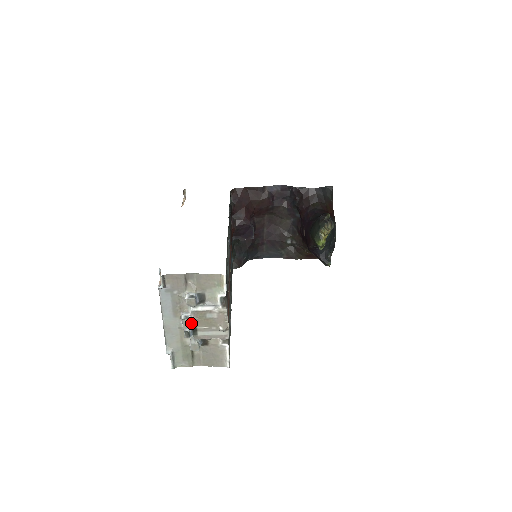
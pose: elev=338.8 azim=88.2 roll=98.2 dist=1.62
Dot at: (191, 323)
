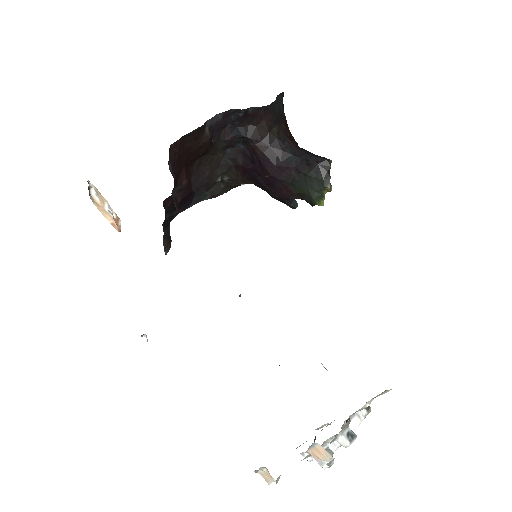
Dot at: (333, 452)
